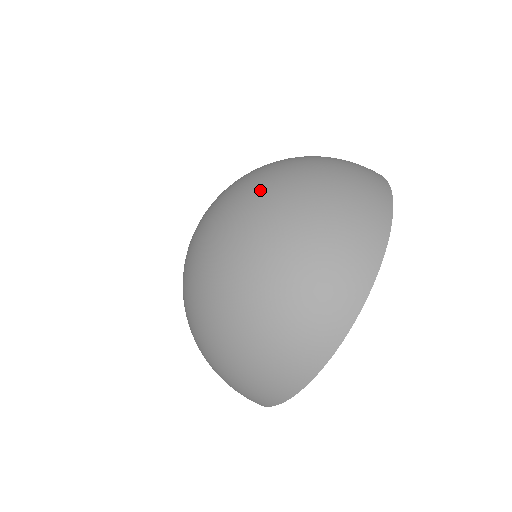
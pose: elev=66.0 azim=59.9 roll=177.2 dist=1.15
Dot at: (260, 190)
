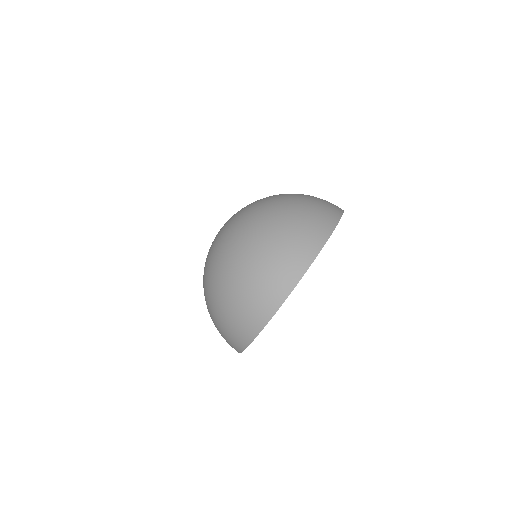
Dot at: occluded
